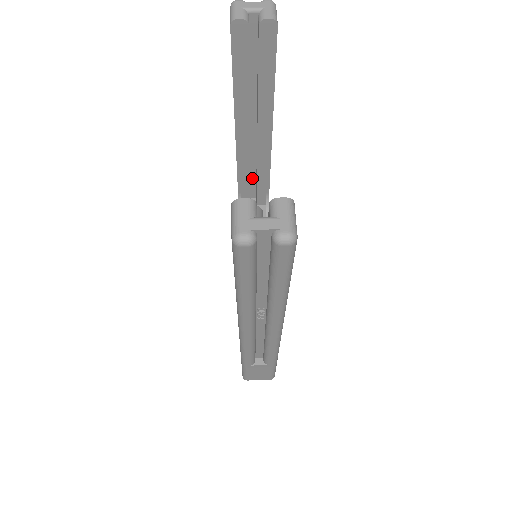
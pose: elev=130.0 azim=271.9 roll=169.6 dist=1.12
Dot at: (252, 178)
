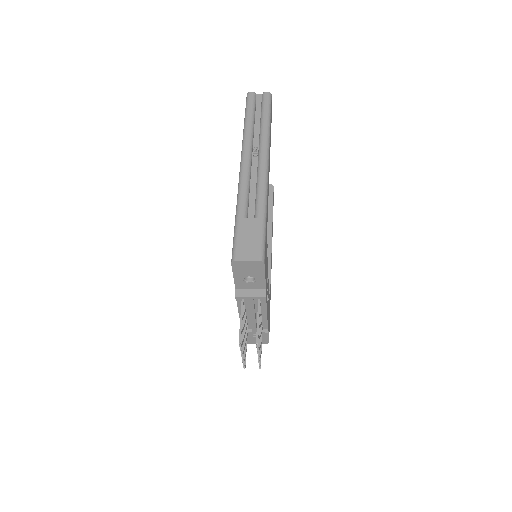
Dot at: occluded
